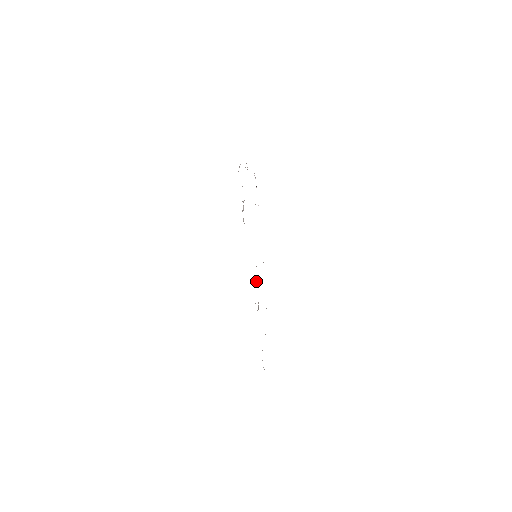
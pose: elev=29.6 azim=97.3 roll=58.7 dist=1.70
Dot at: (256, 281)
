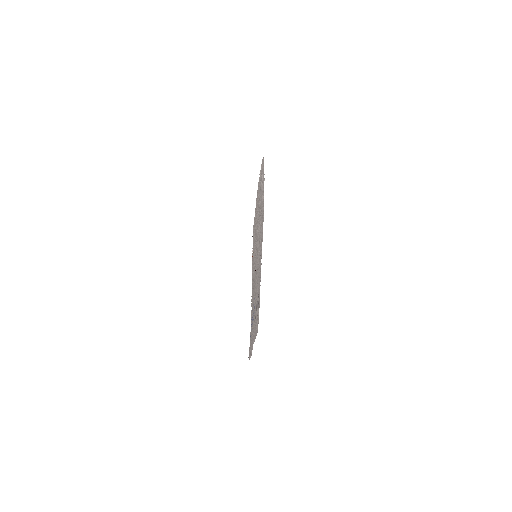
Dot at: (258, 251)
